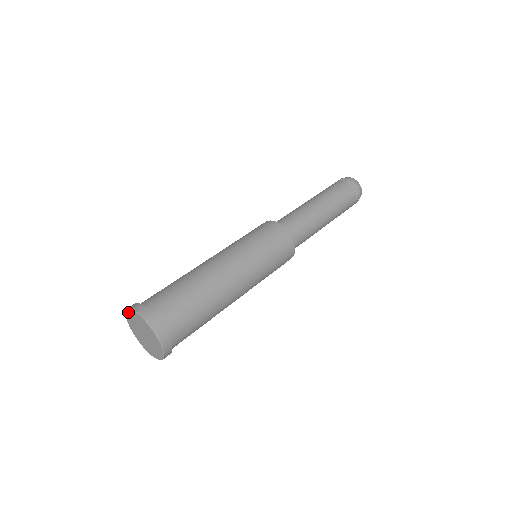
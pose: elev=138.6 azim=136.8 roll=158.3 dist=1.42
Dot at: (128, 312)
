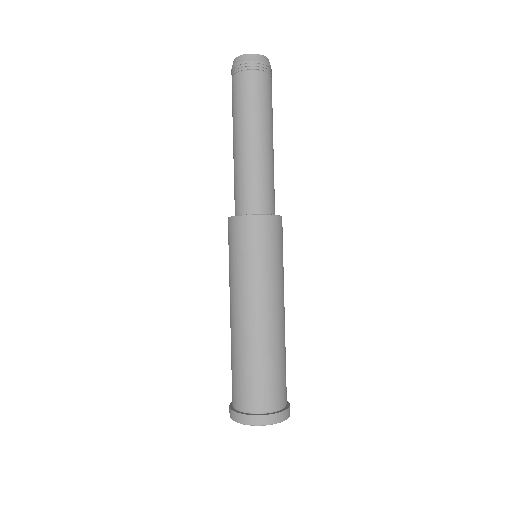
Dot at: (251, 425)
